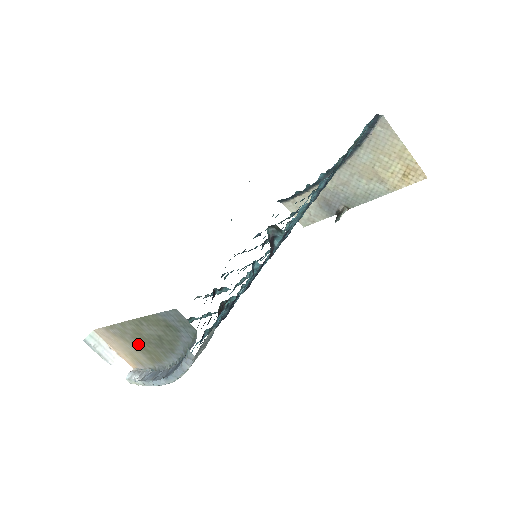
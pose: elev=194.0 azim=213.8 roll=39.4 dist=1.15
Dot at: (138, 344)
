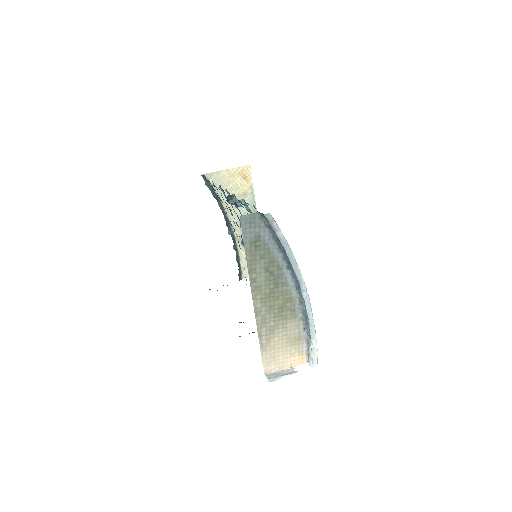
Dot at: (276, 314)
